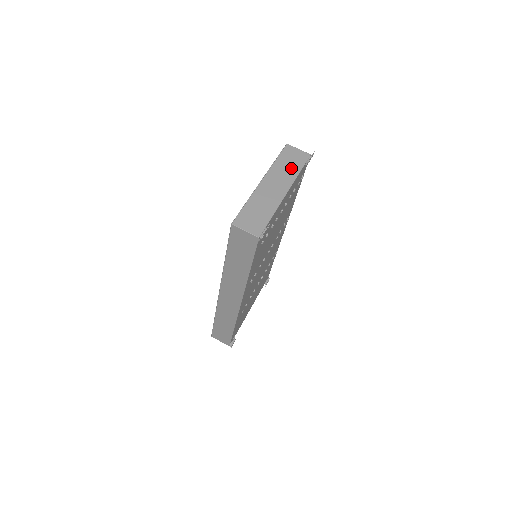
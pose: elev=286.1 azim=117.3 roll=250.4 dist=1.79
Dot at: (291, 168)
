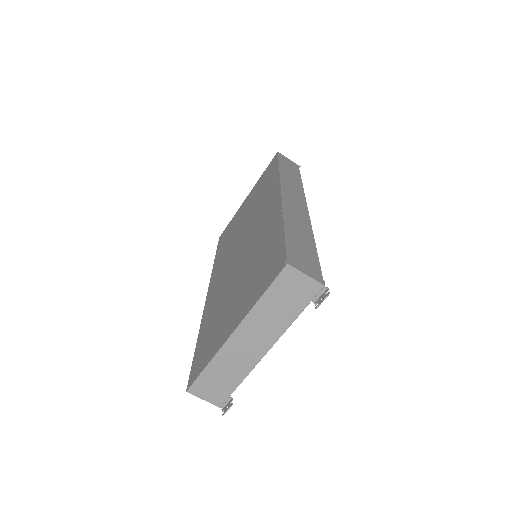
Dot at: (283, 313)
